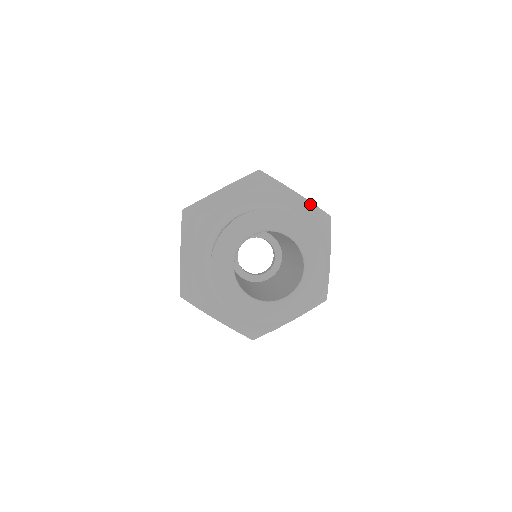
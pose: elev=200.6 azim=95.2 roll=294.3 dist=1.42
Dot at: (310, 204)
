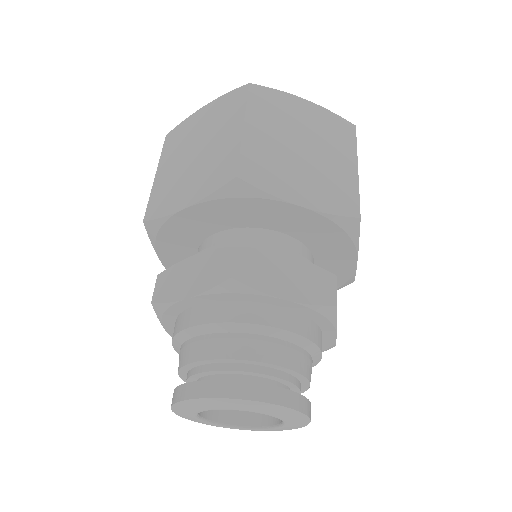
Dot at: (324, 217)
